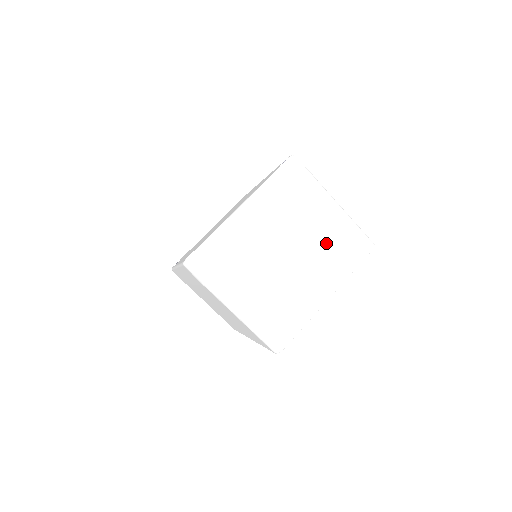
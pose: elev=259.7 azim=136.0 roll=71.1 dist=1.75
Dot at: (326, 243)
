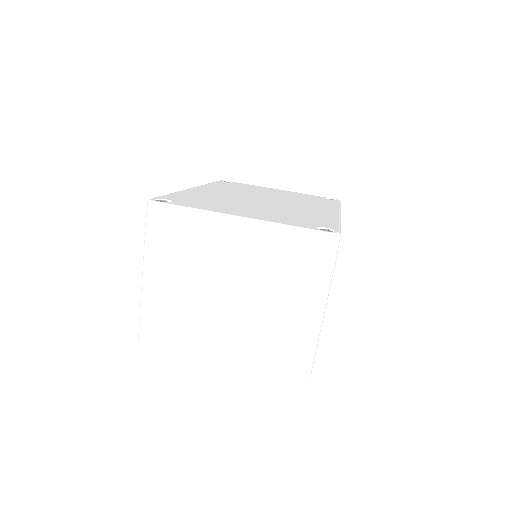
Dot at: (268, 329)
